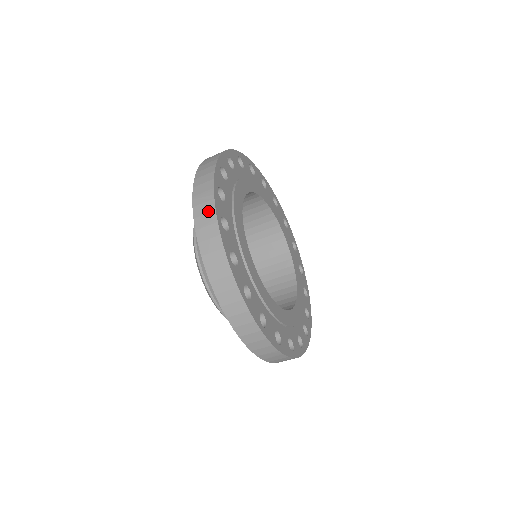
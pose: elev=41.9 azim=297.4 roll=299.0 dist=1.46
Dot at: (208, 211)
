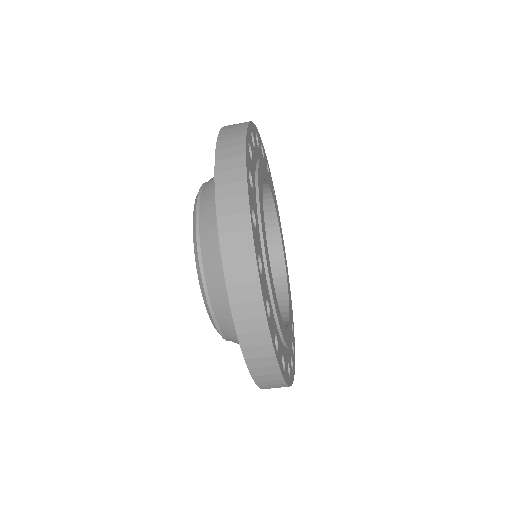
Dot at: (238, 131)
